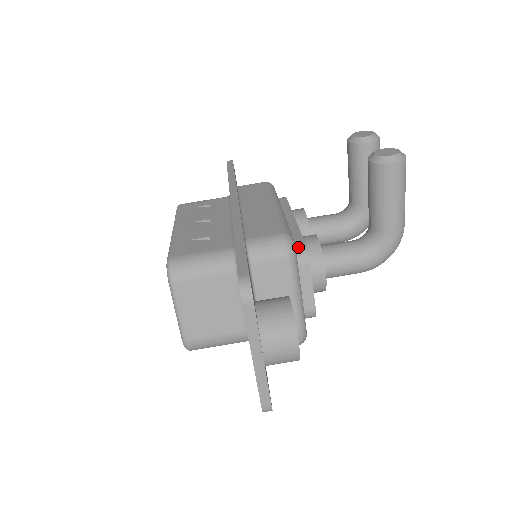
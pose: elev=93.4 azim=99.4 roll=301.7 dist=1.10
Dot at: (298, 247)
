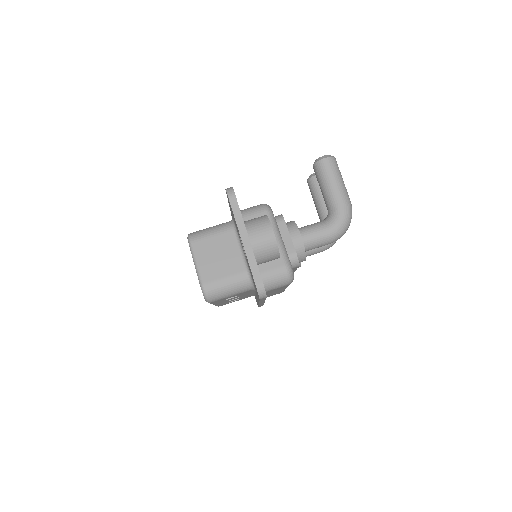
Dot at: (276, 216)
